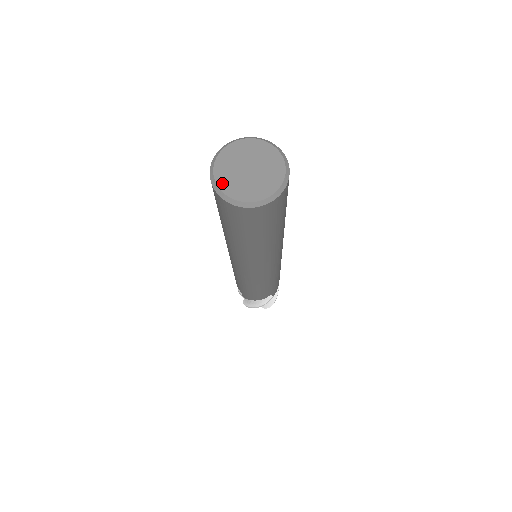
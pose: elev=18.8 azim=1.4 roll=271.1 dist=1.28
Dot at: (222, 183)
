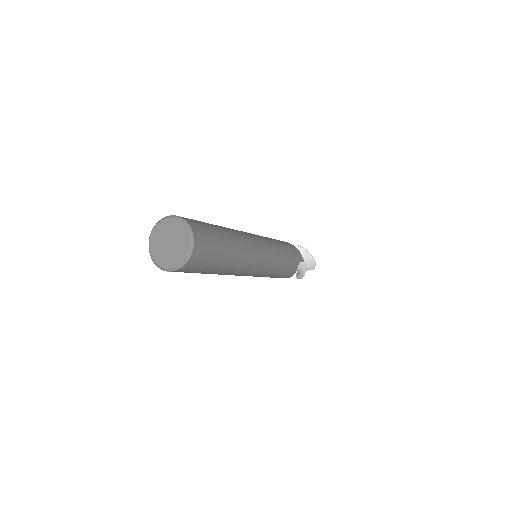
Dot at: (162, 264)
